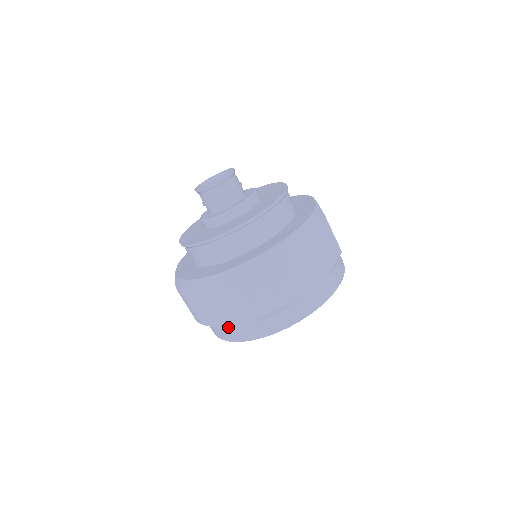
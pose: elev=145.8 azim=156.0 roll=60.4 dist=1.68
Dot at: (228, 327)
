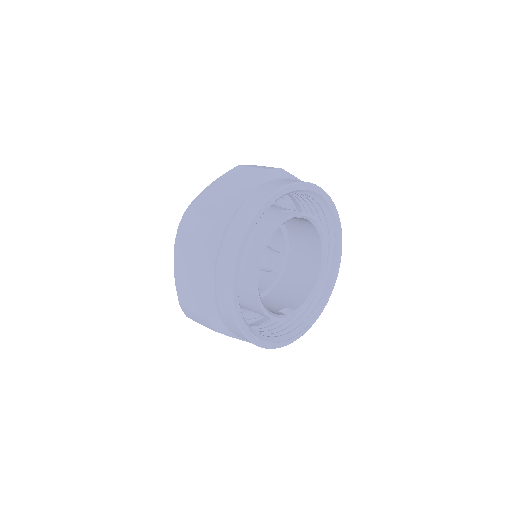
Dot at: (214, 292)
